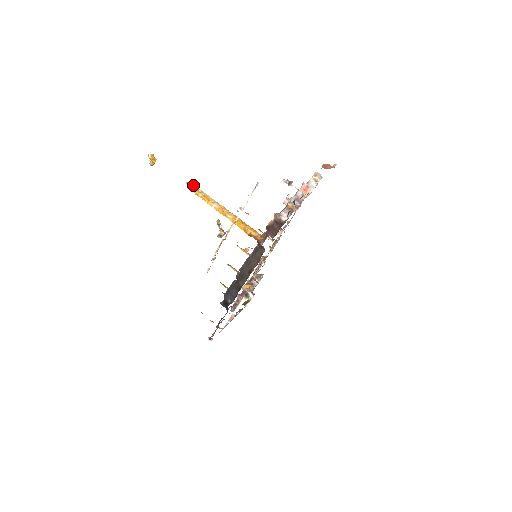
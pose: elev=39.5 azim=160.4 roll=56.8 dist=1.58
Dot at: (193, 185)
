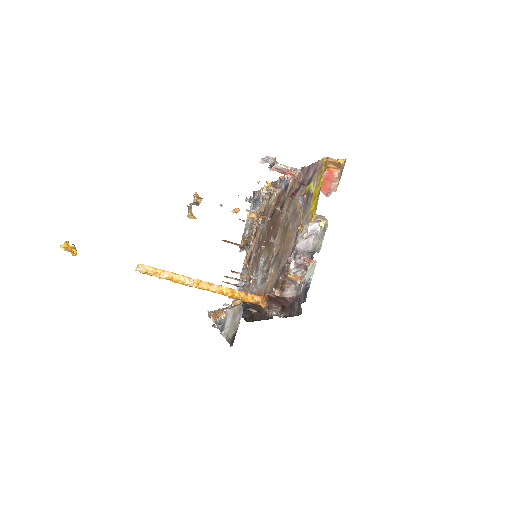
Dot at: (146, 267)
